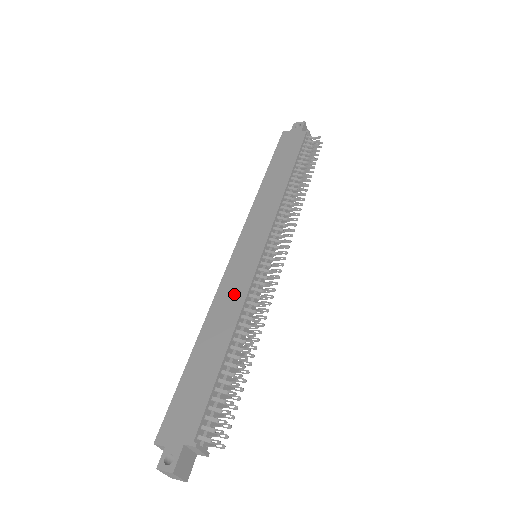
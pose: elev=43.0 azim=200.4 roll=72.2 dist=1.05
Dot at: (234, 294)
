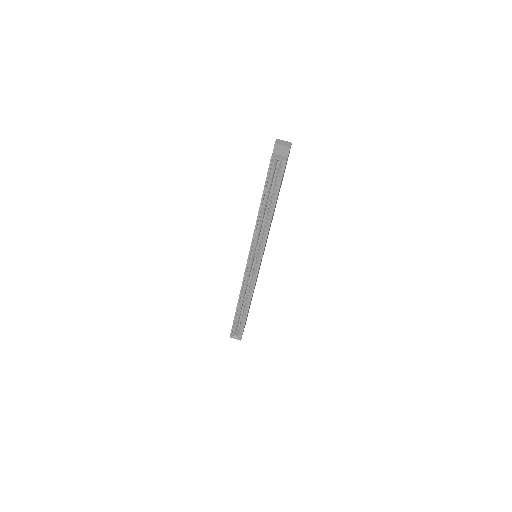
Dot at: occluded
